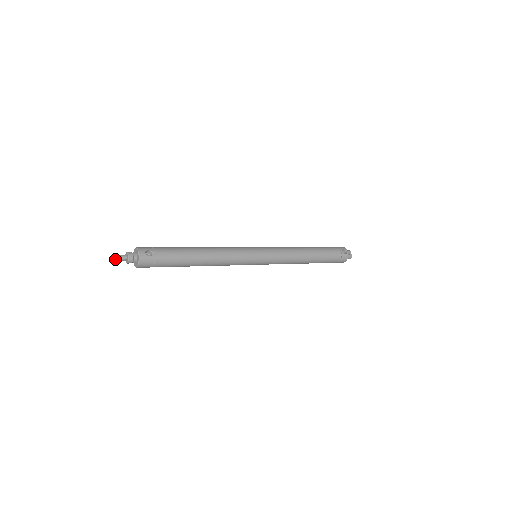
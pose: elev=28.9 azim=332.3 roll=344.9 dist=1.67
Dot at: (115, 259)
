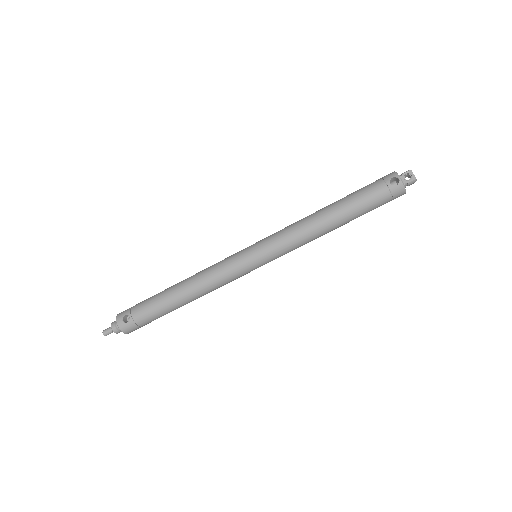
Dot at: (104, 335)
